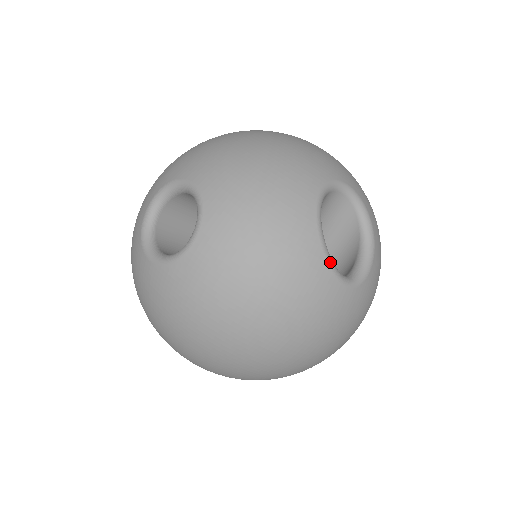
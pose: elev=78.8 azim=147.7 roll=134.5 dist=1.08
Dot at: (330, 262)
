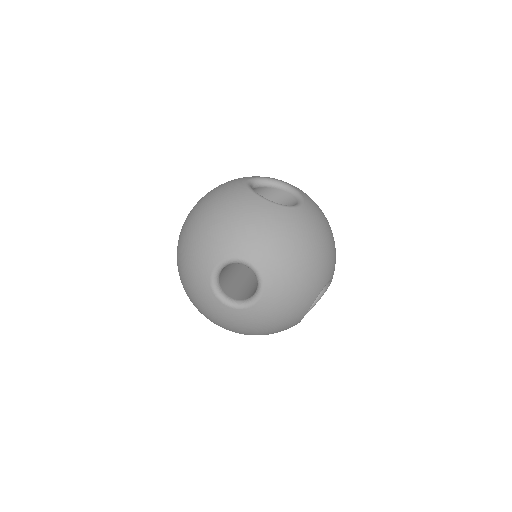
Dot at: occluded
